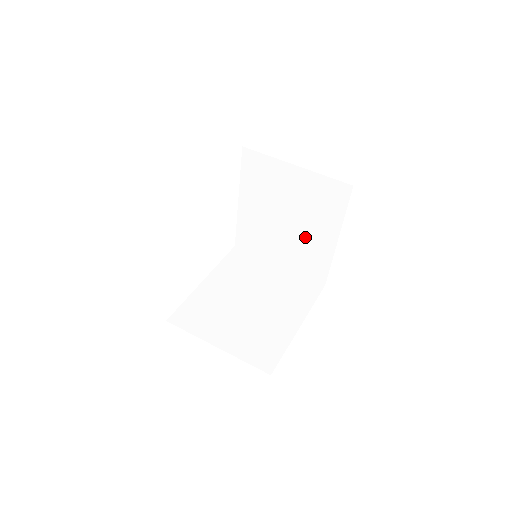
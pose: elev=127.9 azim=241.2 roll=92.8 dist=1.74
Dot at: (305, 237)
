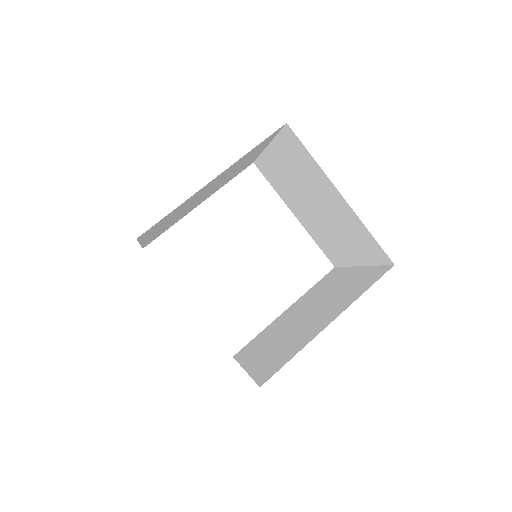
Dot at: (334, 215)
